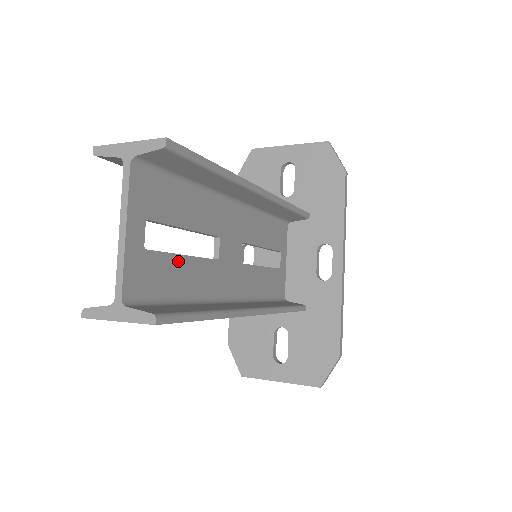
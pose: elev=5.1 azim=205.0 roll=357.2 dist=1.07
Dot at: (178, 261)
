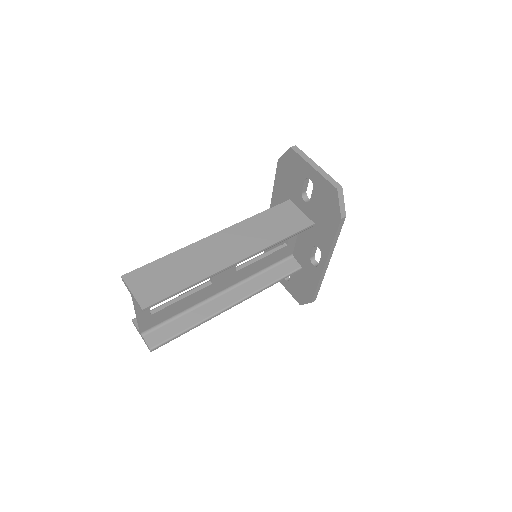
Dot at: (176, 304)
